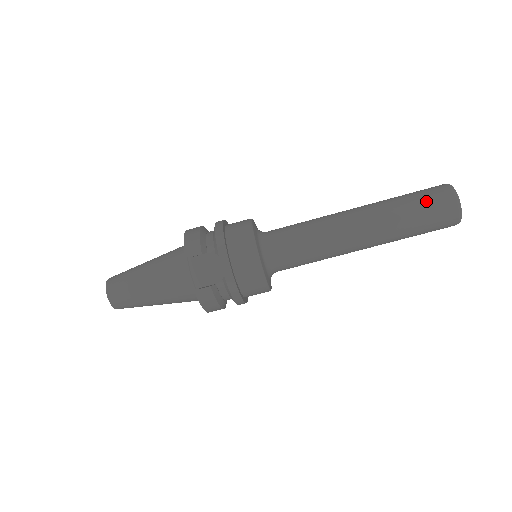
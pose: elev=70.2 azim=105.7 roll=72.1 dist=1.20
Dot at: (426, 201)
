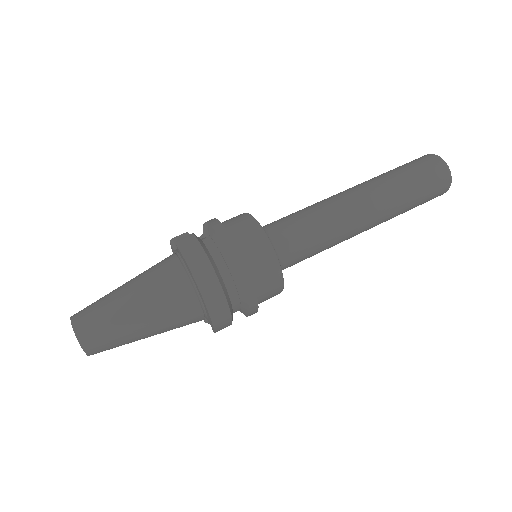
Dot at: occluded
